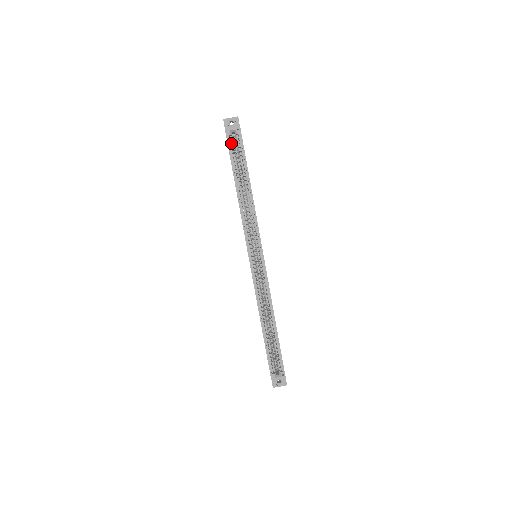
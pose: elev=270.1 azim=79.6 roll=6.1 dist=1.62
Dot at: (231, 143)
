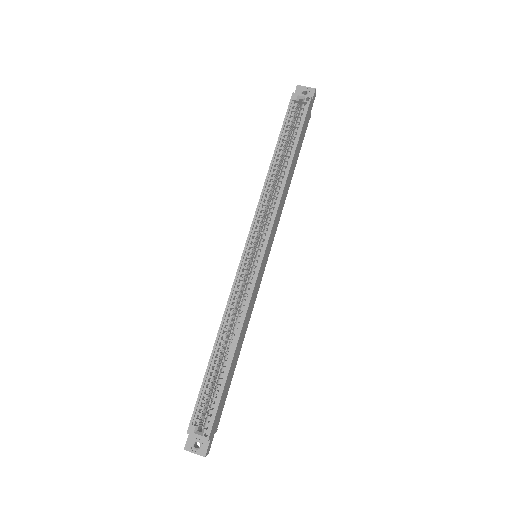
Dot at: (292, 109)
